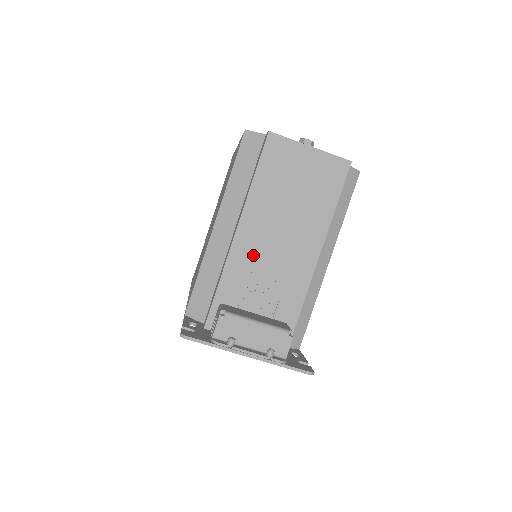
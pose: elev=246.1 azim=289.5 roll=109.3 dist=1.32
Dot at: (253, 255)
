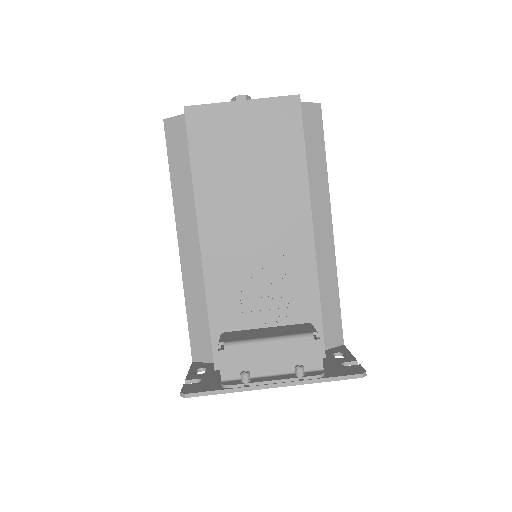
Dot at: (232, 260)
